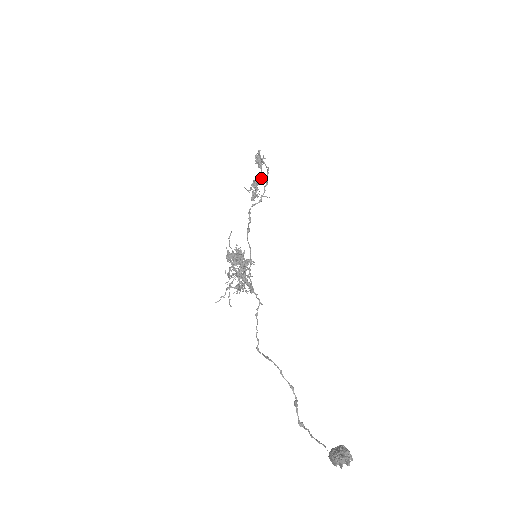
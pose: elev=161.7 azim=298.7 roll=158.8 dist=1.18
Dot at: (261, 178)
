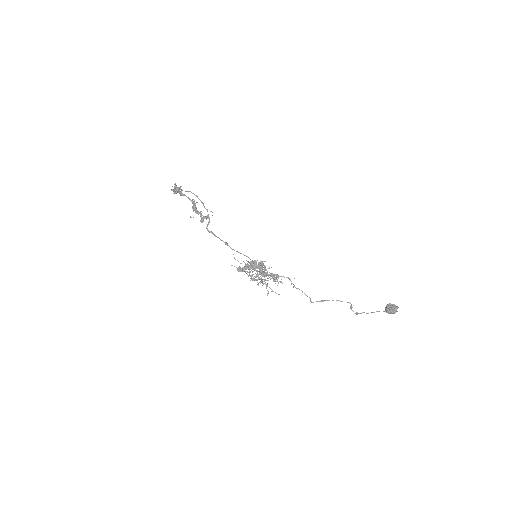
Dot at: (193, 203)
